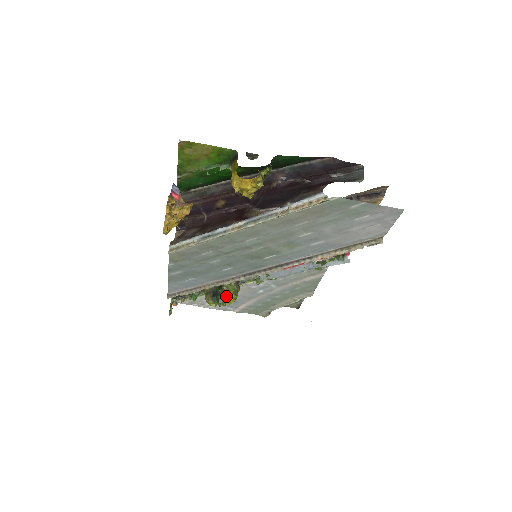
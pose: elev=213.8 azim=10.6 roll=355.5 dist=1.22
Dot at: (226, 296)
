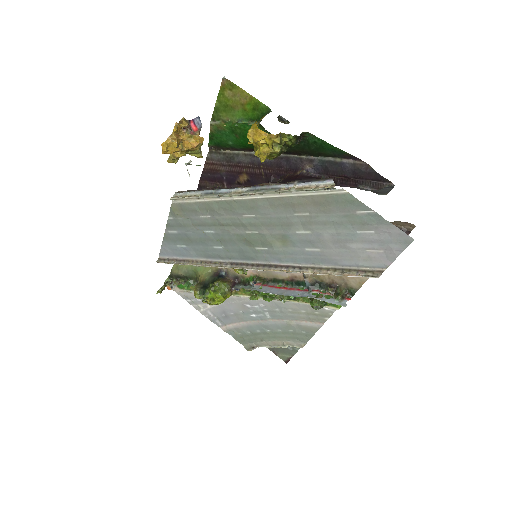
Dot at: (213, 292)
